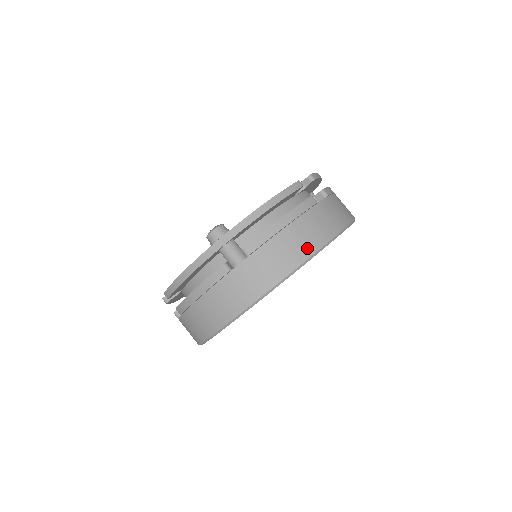
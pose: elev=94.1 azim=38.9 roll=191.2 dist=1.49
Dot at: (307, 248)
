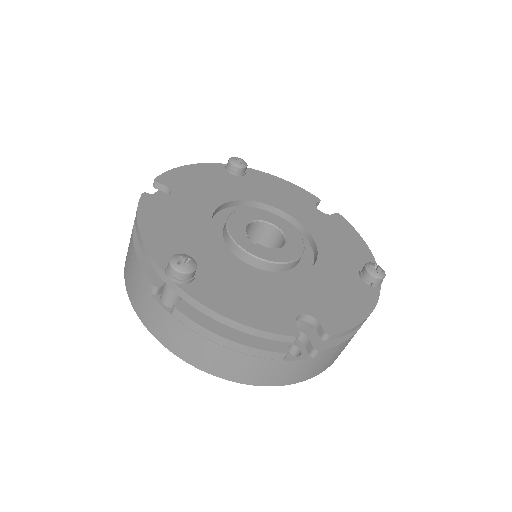
Dot at: (214, 369)
